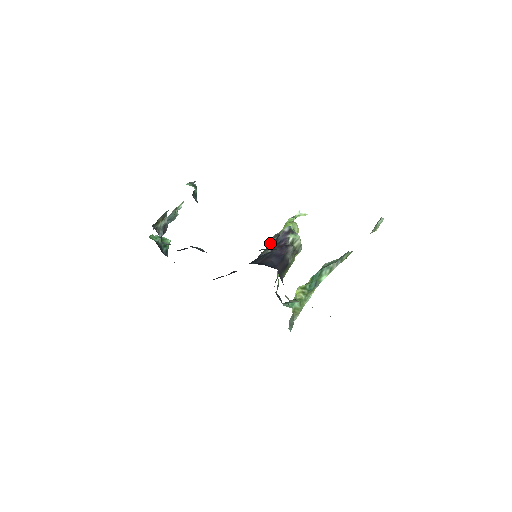
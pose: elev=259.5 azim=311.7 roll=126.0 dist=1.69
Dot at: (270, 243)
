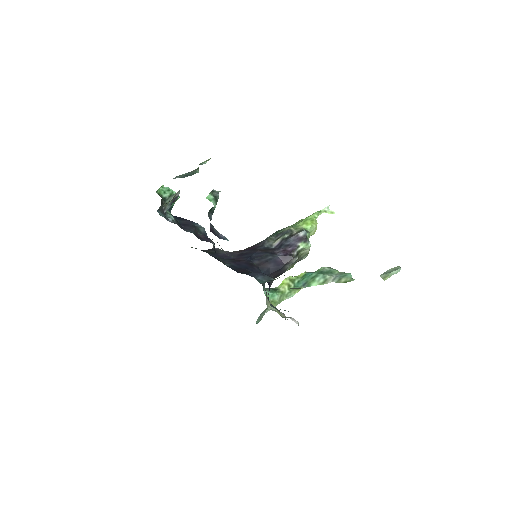
Dot at: (280, 234)
